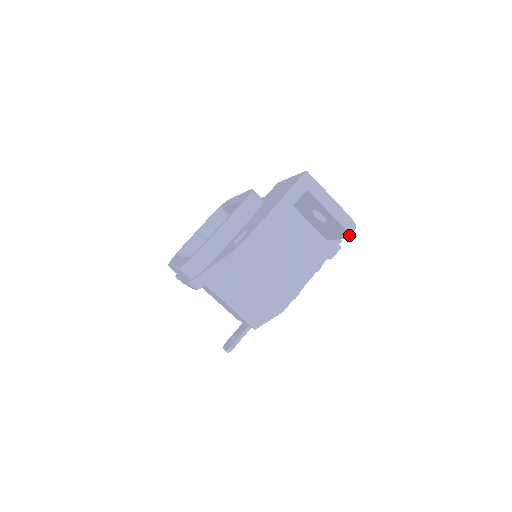
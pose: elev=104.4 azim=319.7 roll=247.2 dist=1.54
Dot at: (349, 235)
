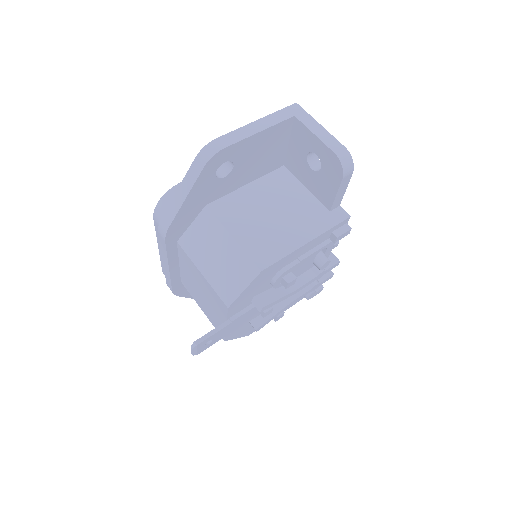
Dot at: (343, 167)
